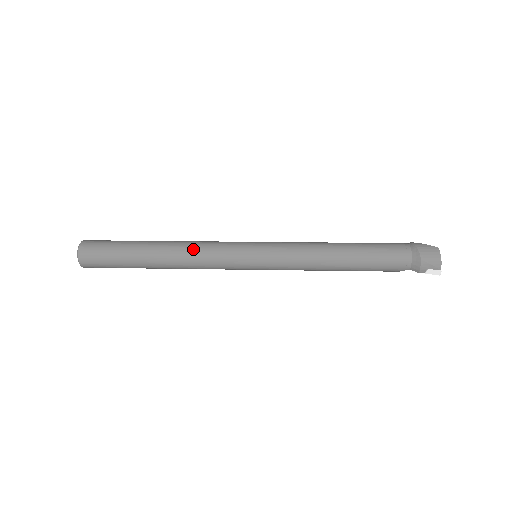
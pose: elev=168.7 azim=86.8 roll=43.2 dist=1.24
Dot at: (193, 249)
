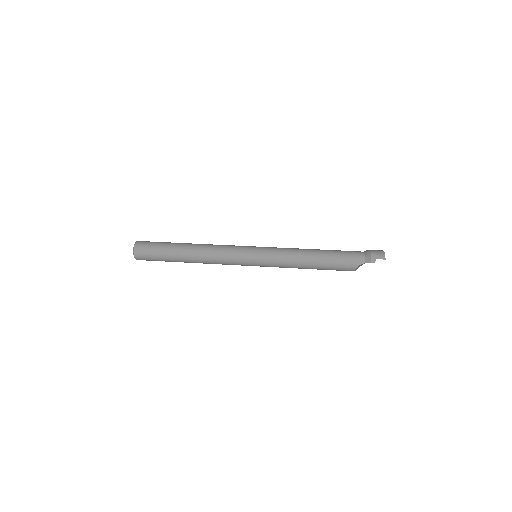
Dot at: (214, 245)
